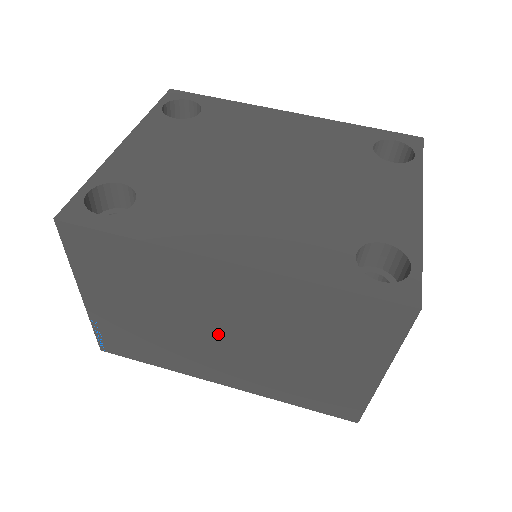
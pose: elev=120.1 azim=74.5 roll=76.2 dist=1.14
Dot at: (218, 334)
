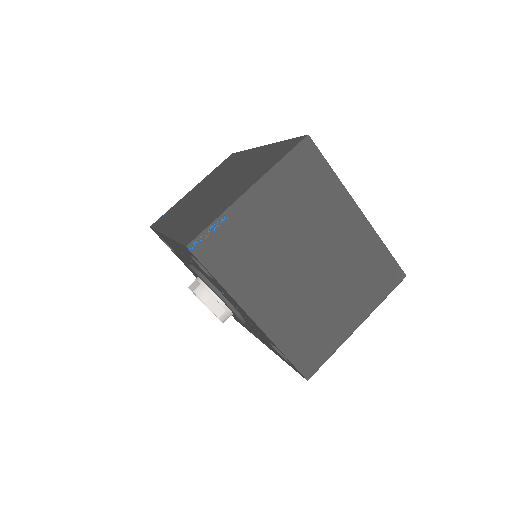
Dot at: (212, 190)
